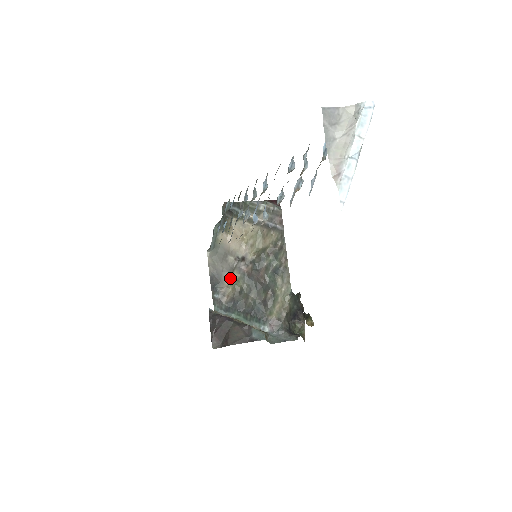
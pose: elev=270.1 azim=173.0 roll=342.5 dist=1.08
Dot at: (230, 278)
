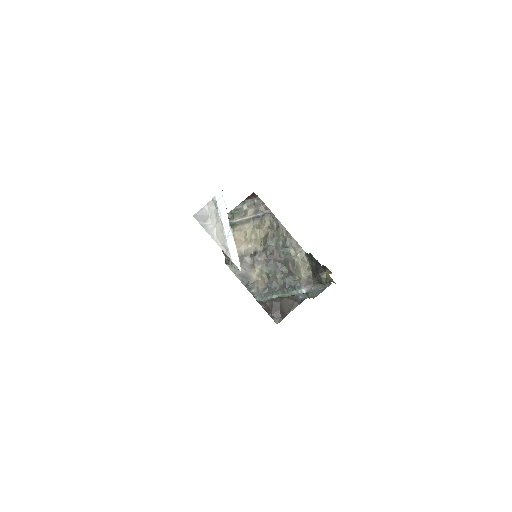
Dot at: (255, 272)
